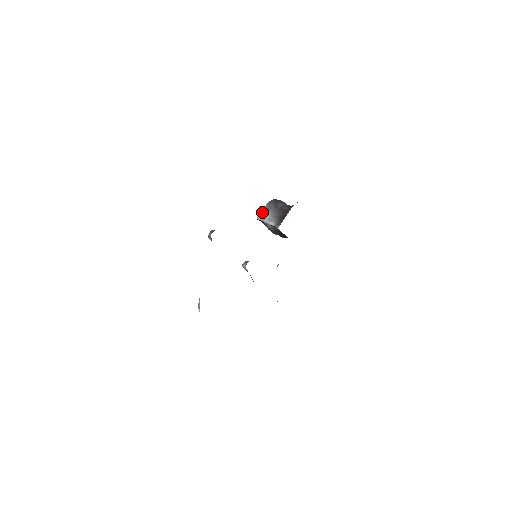
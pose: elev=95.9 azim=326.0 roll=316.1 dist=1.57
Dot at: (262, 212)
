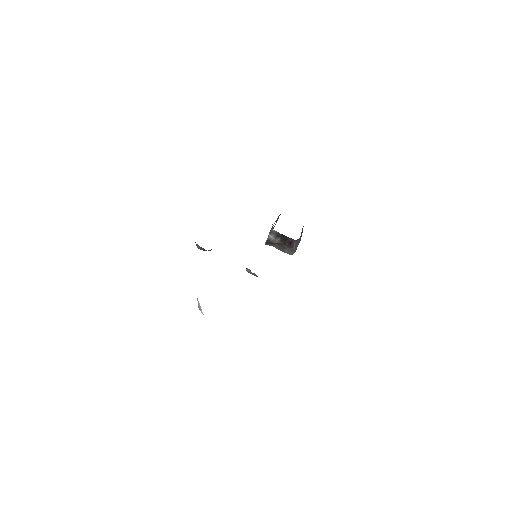
Dot at: occluded
